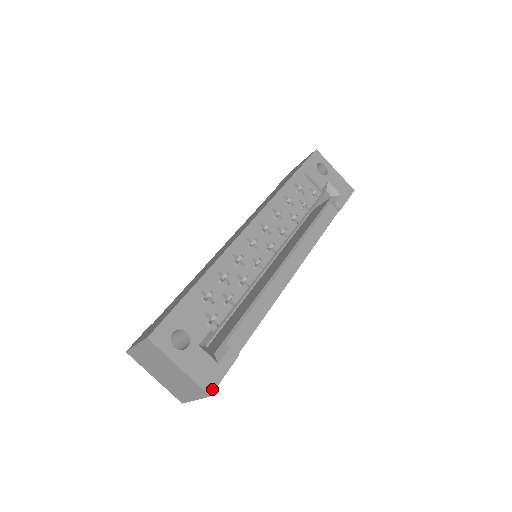
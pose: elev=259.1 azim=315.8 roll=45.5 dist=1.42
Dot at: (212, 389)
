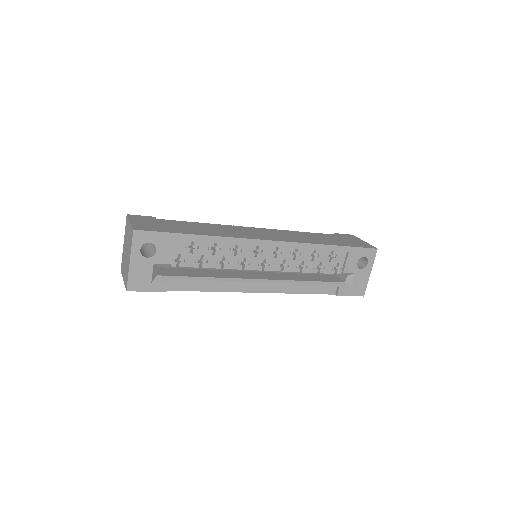
Dot at: (132, 289)
